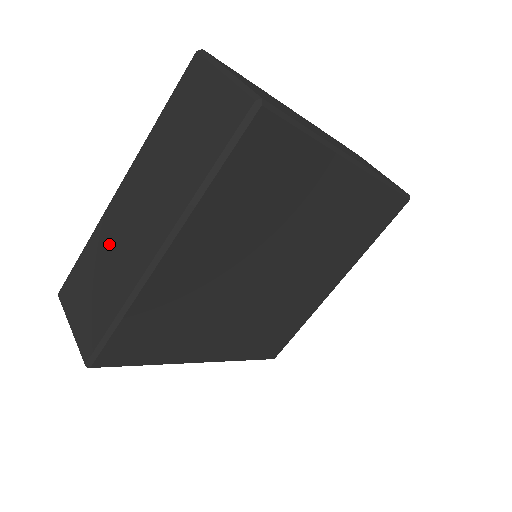
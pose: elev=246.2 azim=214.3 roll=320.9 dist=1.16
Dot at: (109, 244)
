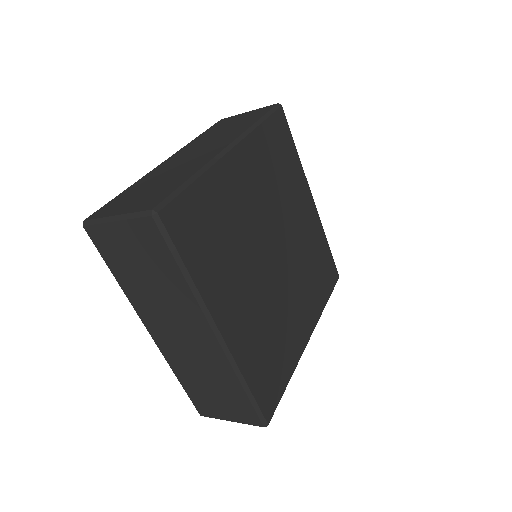
Dot at: (188, 364)
